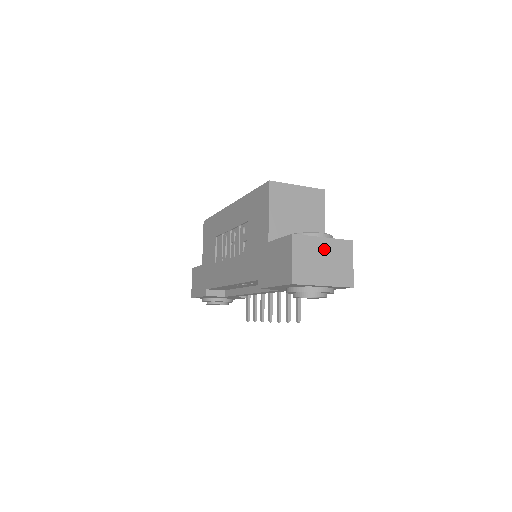
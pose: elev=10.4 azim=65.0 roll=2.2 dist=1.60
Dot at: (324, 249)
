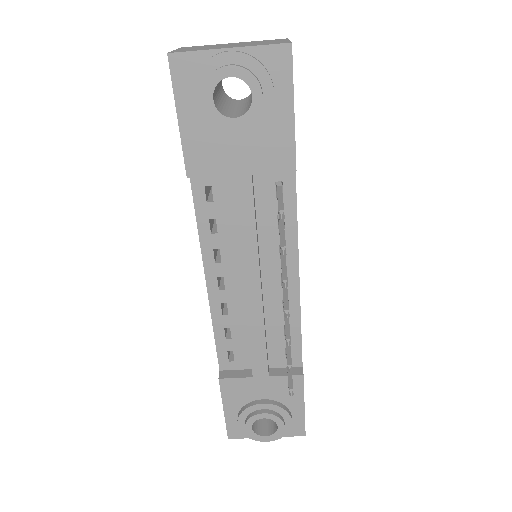
Dot at: (234, 44)
